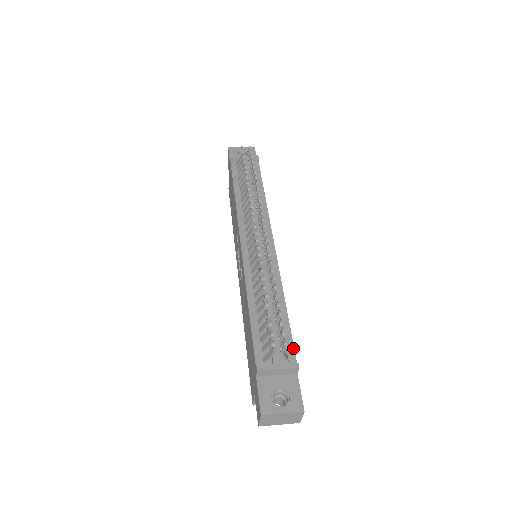
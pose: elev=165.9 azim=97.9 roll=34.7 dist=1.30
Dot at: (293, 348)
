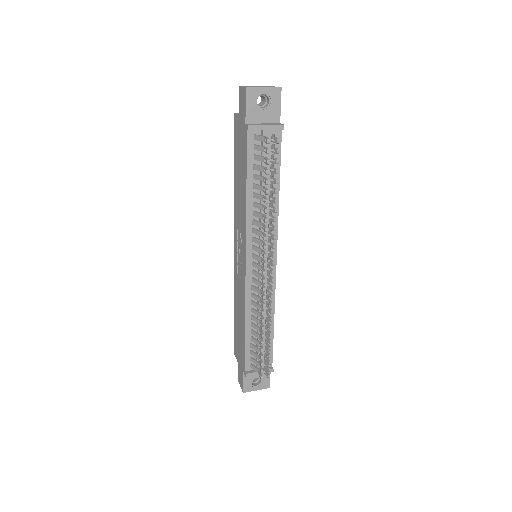
Dot at: (272, 356)
